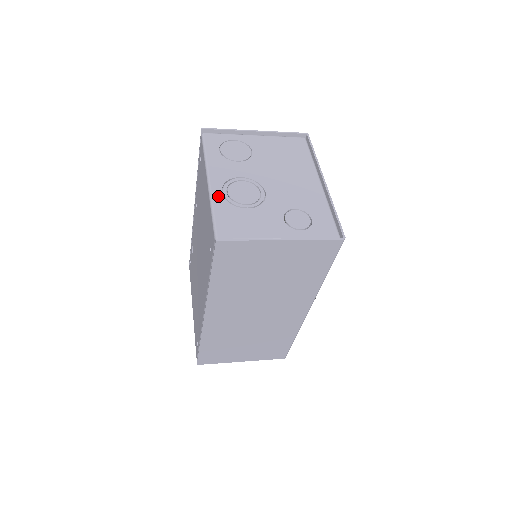
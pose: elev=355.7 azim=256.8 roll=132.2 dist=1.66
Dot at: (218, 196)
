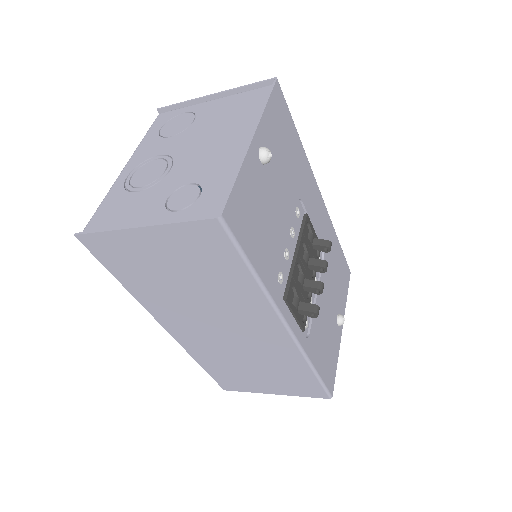
Dot at: (119, 182)
